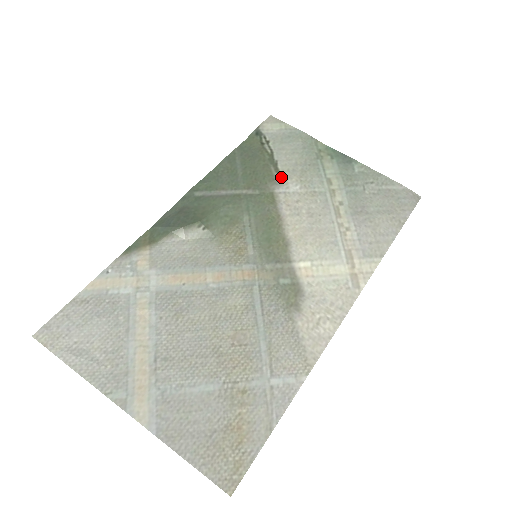
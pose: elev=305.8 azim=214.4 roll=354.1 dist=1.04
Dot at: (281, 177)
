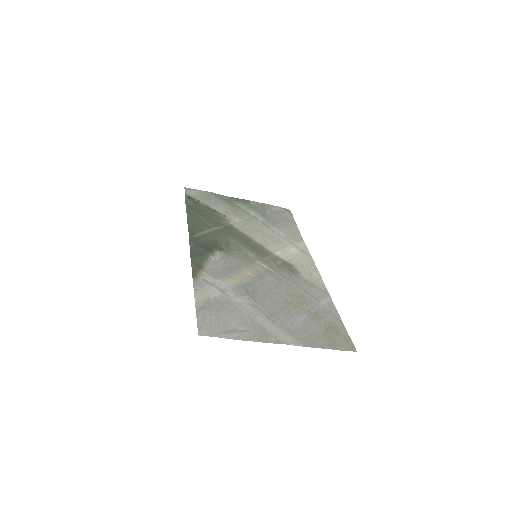
Dot at: (225, 216)
